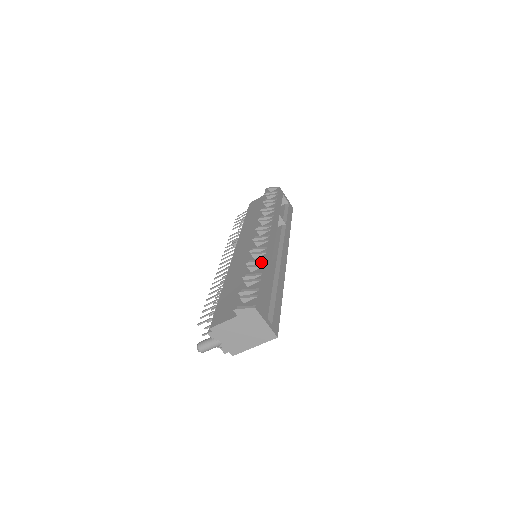
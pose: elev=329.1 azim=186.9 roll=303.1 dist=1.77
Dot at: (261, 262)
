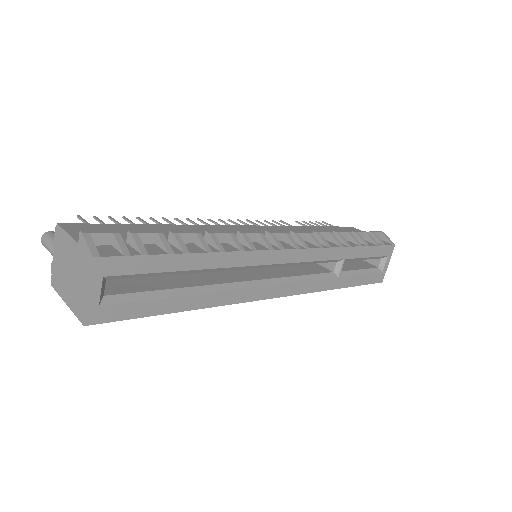
Dot at: (218, 248)
